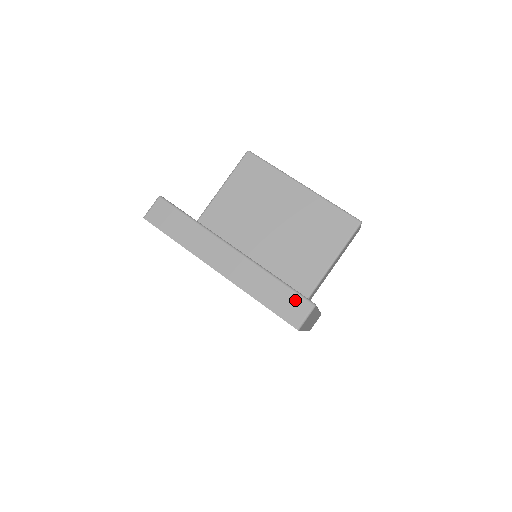
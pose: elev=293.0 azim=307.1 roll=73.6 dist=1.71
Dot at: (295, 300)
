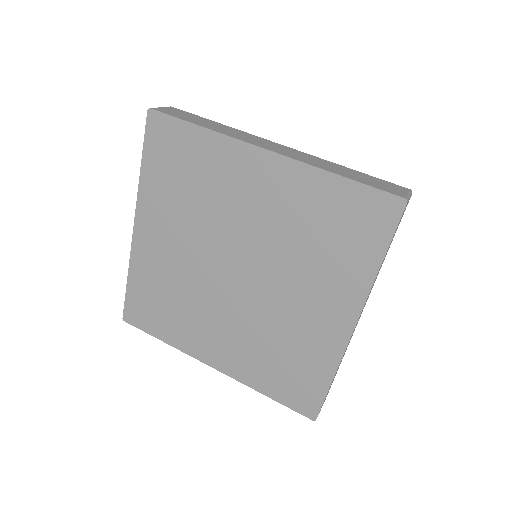
Dot at: (385, 182)
